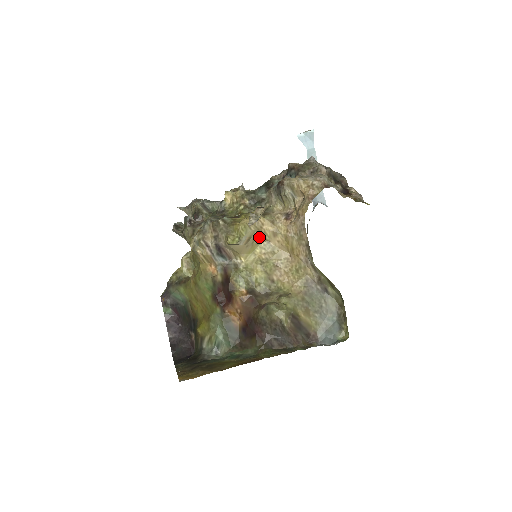
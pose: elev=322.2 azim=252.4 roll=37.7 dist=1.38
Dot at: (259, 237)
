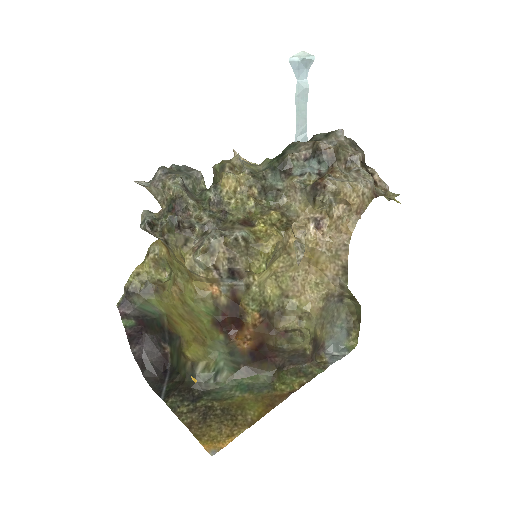
Dot at: (281, 252)
